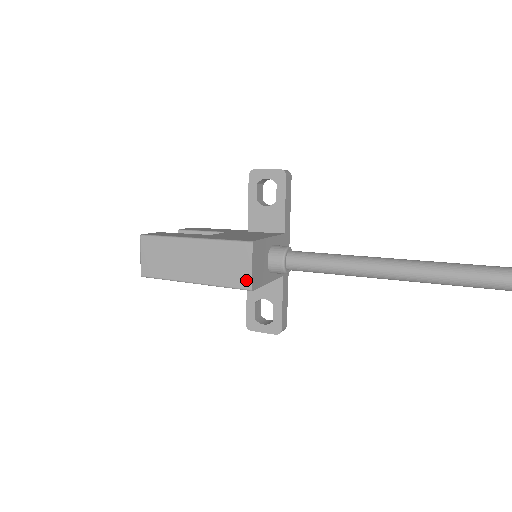
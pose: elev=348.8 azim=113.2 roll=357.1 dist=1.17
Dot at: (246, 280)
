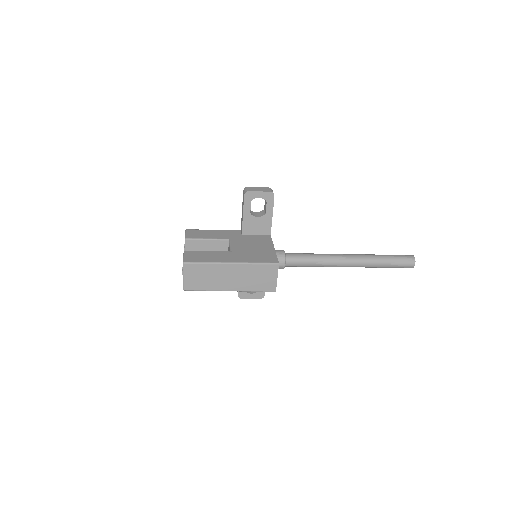
Dot at: (272, 286)
